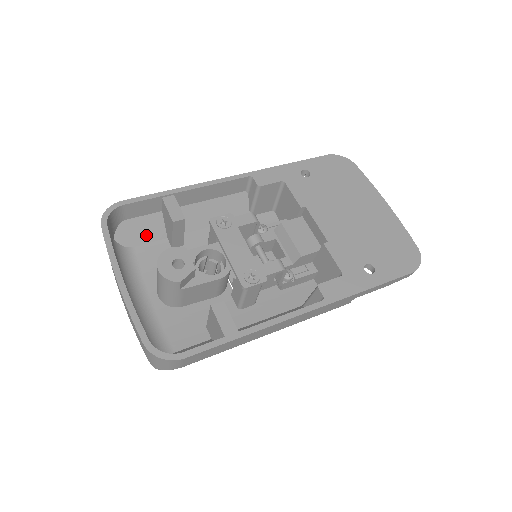
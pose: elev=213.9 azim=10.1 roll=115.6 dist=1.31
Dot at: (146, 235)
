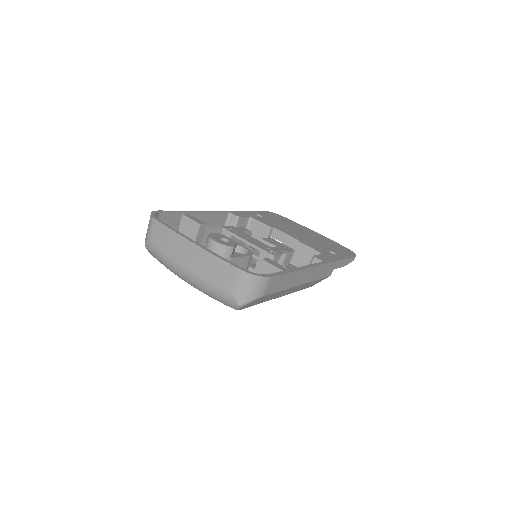
Dot at: occluded
